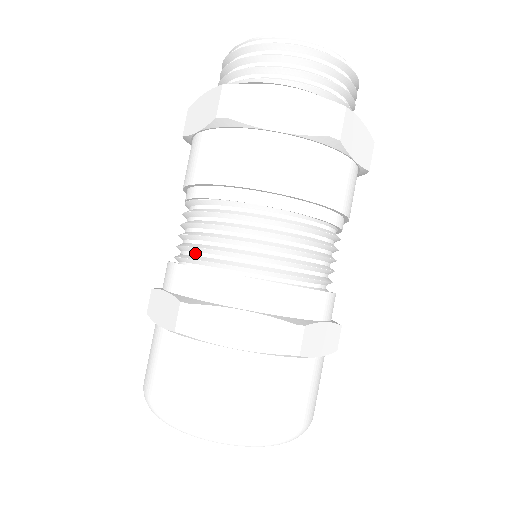
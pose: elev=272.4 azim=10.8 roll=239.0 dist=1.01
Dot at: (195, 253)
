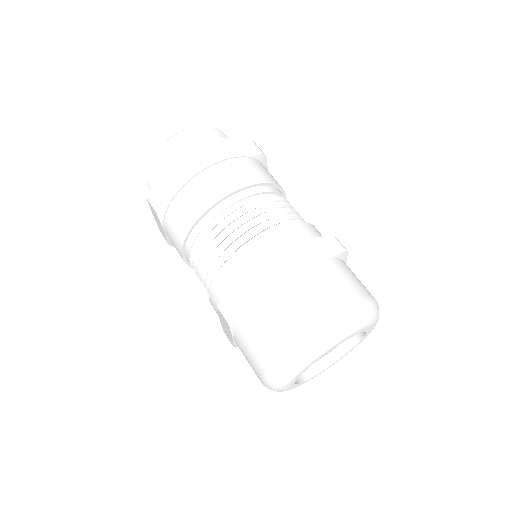
Dot at: occluded
